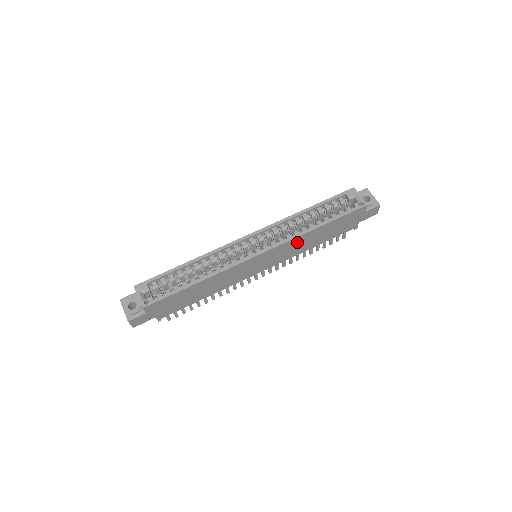
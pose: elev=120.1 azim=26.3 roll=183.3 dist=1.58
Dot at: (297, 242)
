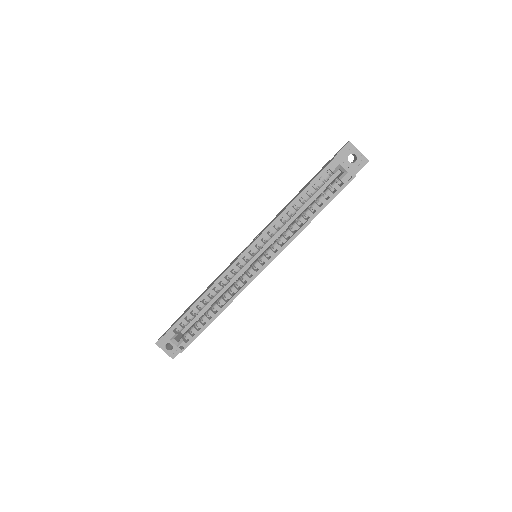
Dot at: occluded
